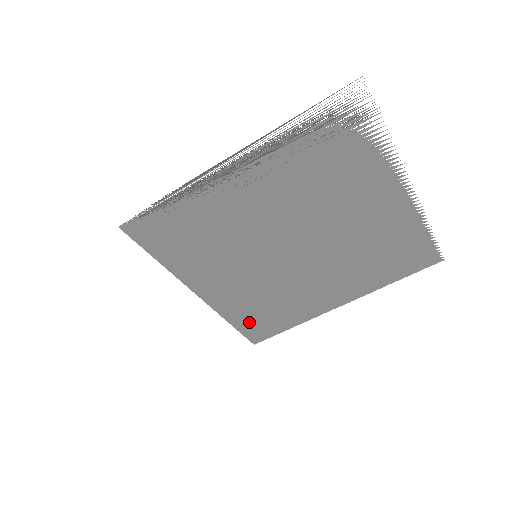
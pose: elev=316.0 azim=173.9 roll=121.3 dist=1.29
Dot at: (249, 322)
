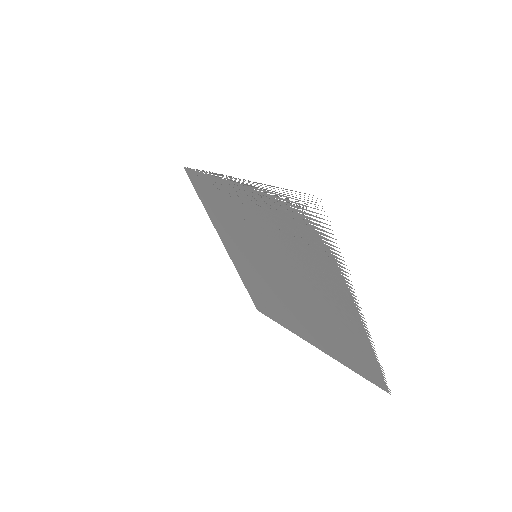
Dot at: (254, 293)
